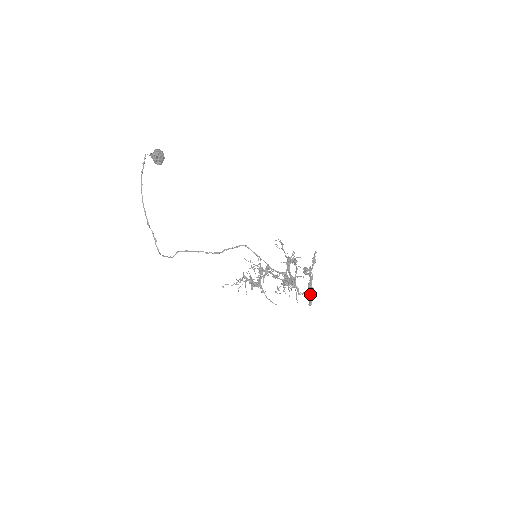
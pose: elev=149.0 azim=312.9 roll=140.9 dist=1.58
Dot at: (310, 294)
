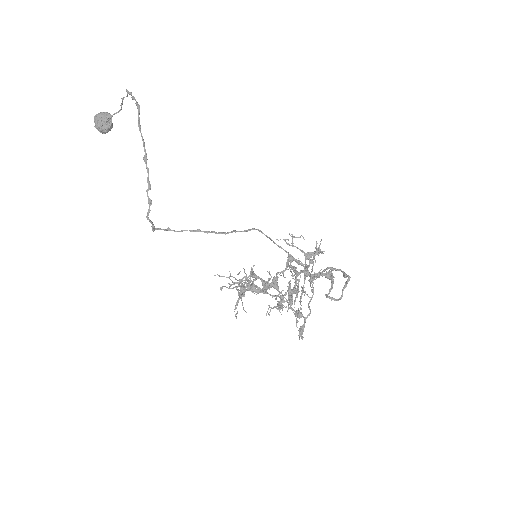
Dot at: (334, 298)
